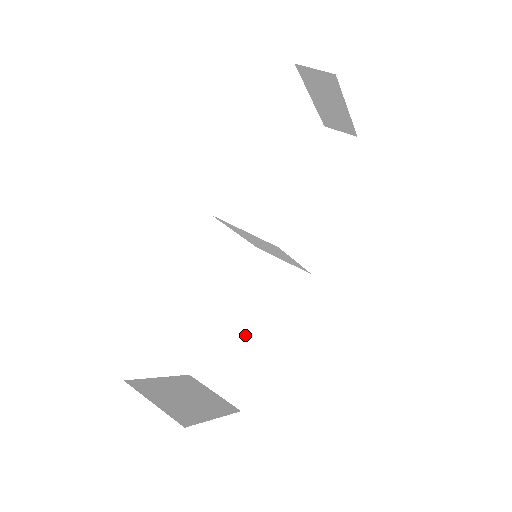
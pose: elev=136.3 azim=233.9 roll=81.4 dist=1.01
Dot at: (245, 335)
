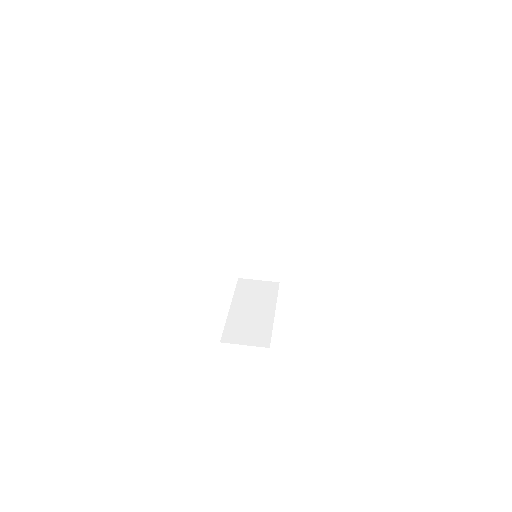
Dot at: (252, 314)
